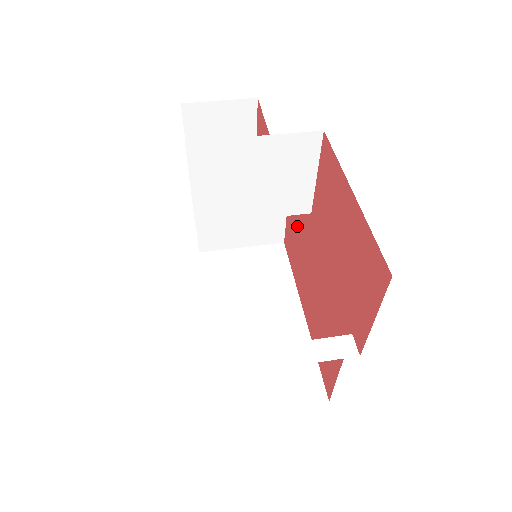
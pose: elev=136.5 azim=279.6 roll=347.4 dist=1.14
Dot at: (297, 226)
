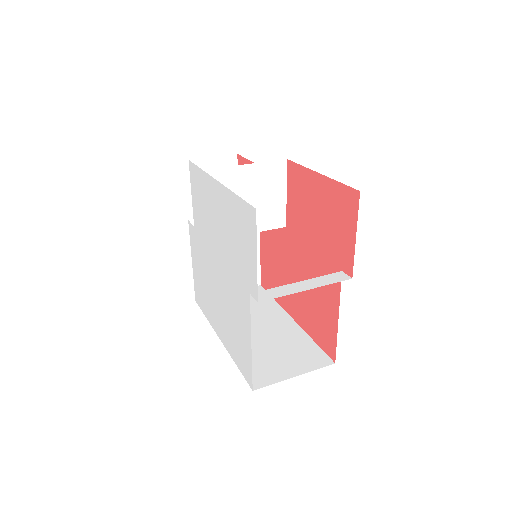
Dot at: (273, 253)
